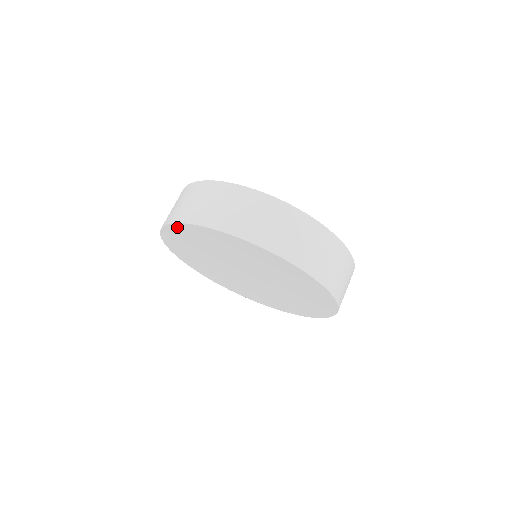
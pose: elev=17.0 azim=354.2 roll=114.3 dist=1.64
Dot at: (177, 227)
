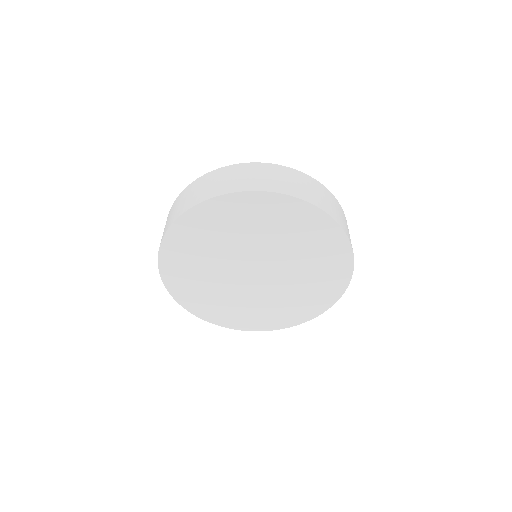
Dot at: (231, 199)
